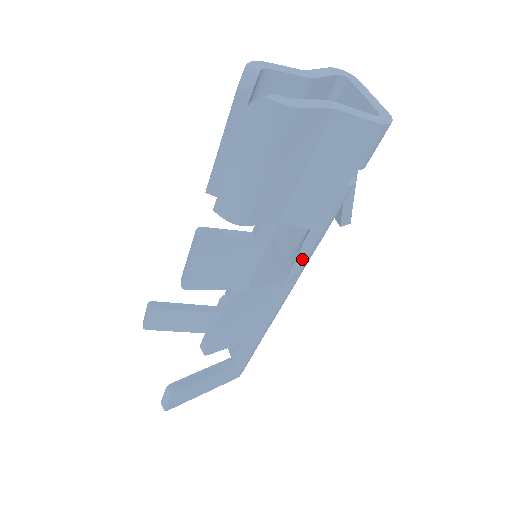
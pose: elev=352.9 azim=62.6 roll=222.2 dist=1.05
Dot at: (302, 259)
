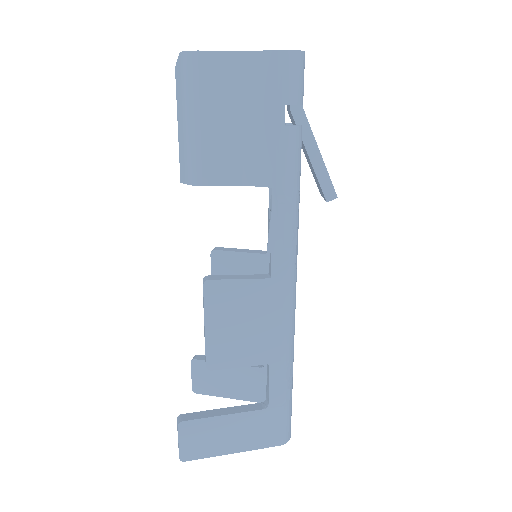
Dot at: (279, 229)
